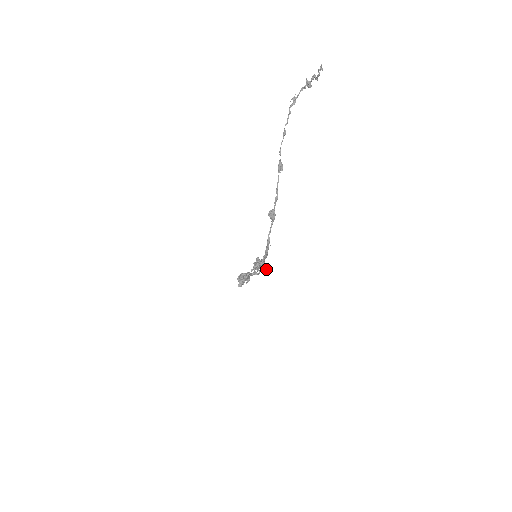
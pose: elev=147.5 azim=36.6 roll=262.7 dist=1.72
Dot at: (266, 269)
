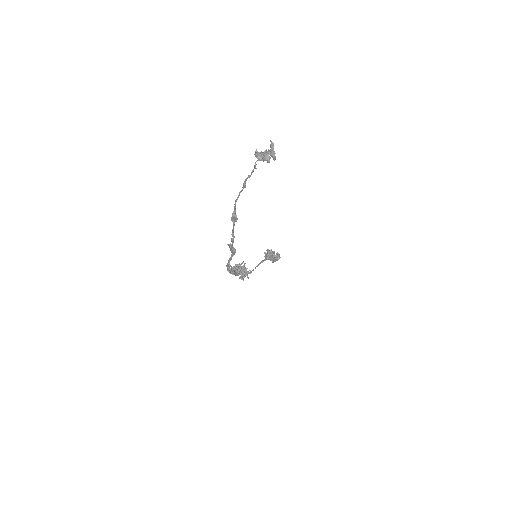
Dot at: (248, 278)
